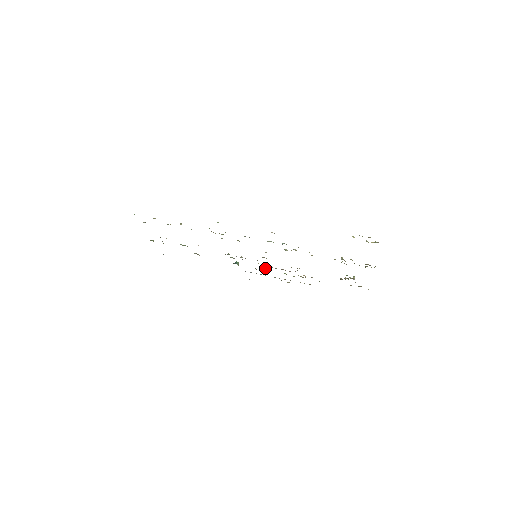
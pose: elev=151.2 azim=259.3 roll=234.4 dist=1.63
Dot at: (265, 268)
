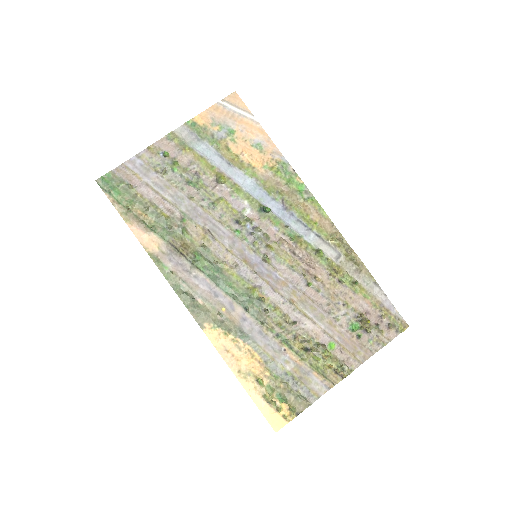
Dot at: (292, 240)
